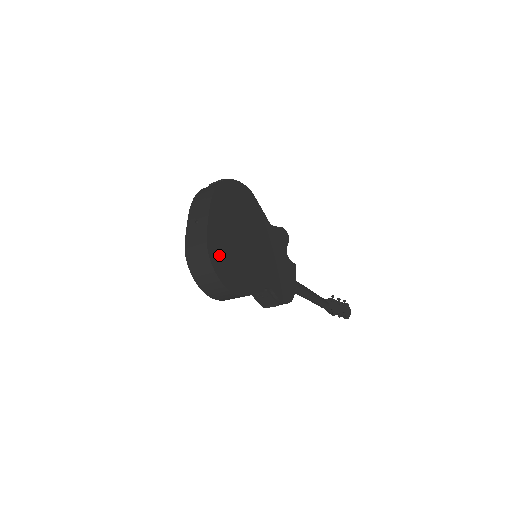
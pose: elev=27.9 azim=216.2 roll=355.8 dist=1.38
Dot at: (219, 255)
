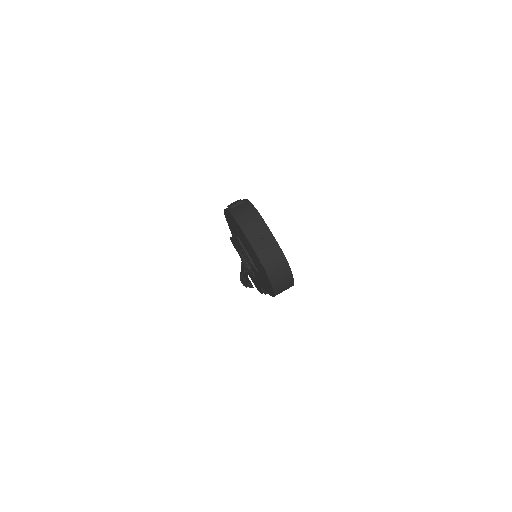
Dot at: occluded
